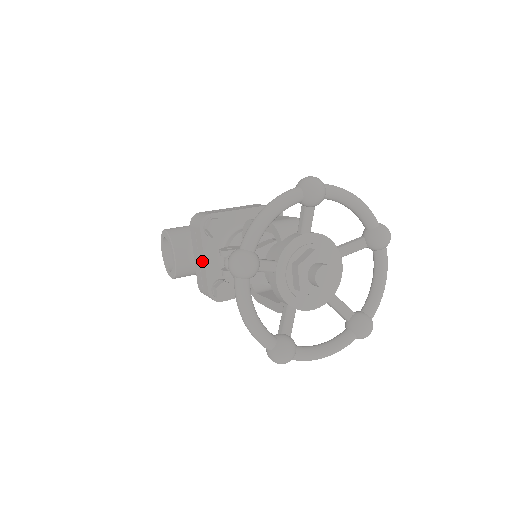
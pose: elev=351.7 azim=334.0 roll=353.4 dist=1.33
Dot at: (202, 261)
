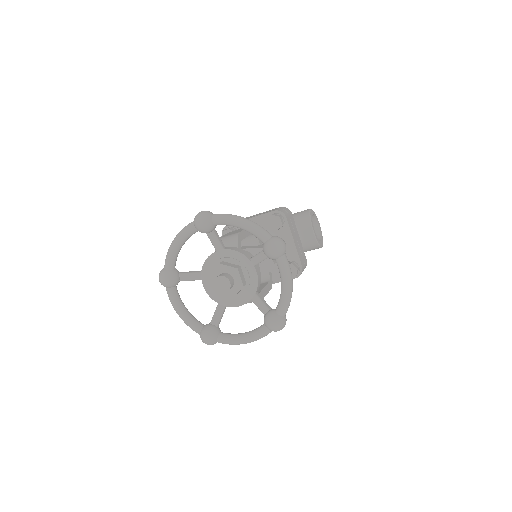
Dot at: occluded
